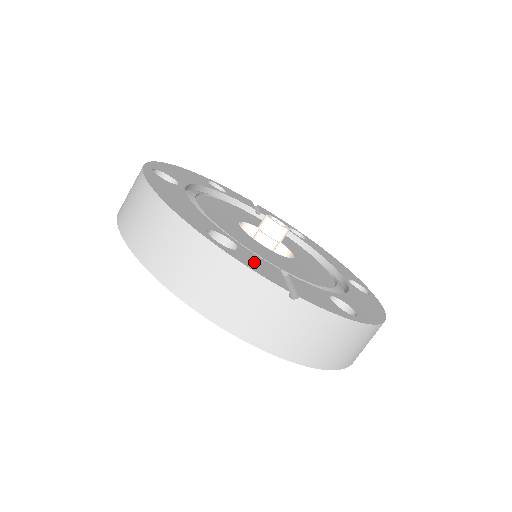
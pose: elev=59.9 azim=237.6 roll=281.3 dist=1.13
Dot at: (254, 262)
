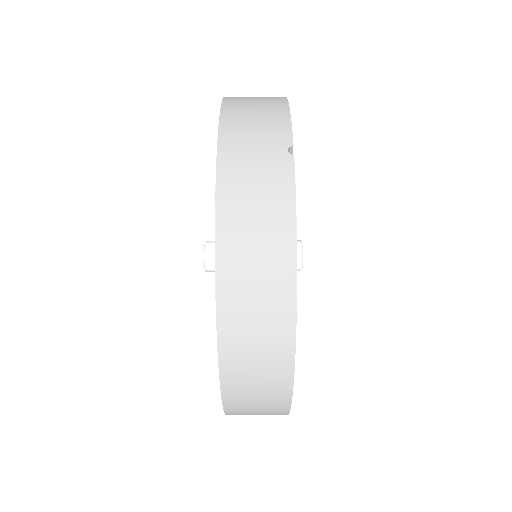
Dot at: occluded
